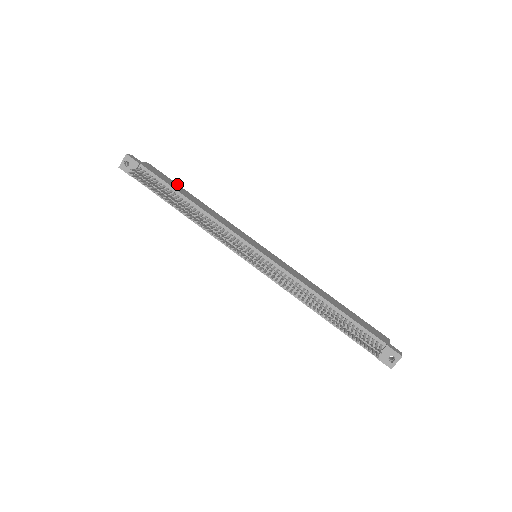
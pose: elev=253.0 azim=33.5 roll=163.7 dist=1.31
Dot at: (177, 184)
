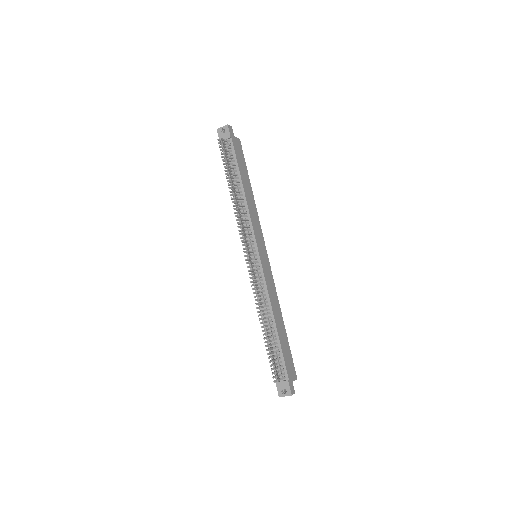
Dot at: occluded
